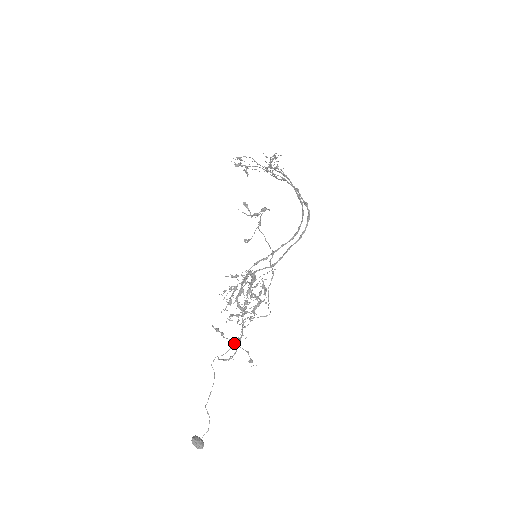
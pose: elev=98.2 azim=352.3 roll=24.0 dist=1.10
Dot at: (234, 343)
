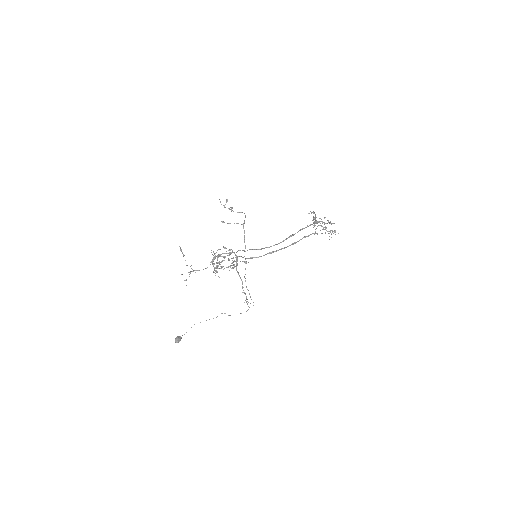
Dot at: (186, 265)
